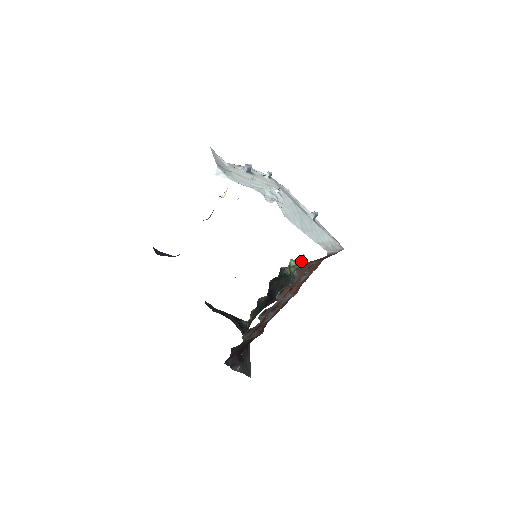
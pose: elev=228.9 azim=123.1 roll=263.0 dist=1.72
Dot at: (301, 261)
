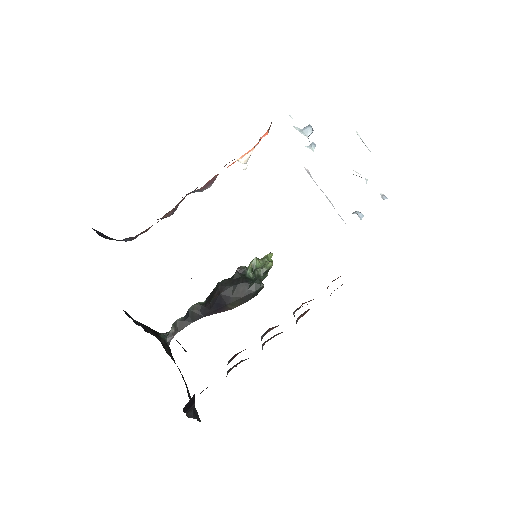
Dot at: (272, 262)
